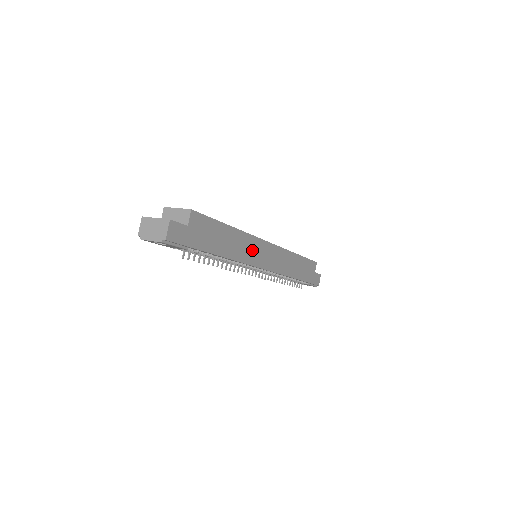
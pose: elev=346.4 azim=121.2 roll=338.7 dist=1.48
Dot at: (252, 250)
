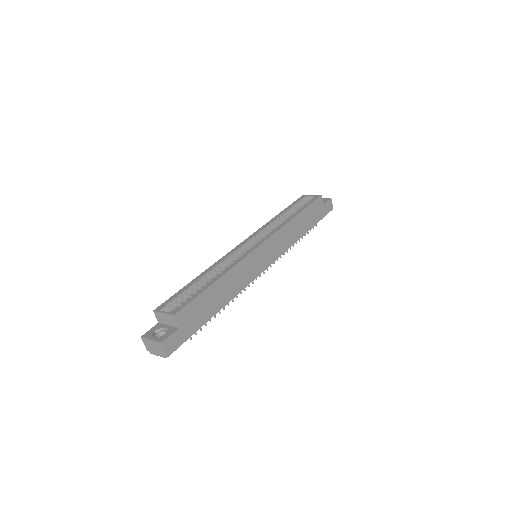
Dot at: (248, 270)
